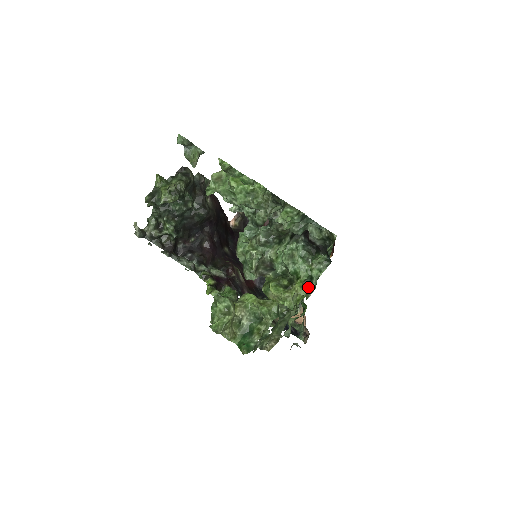
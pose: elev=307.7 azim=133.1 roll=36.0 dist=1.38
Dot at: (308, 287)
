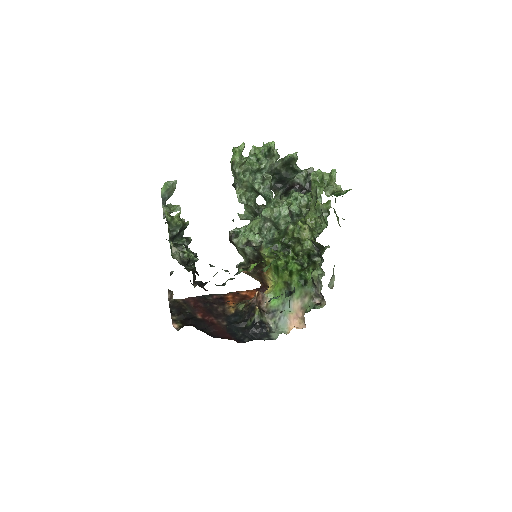
Dot at: occluded
